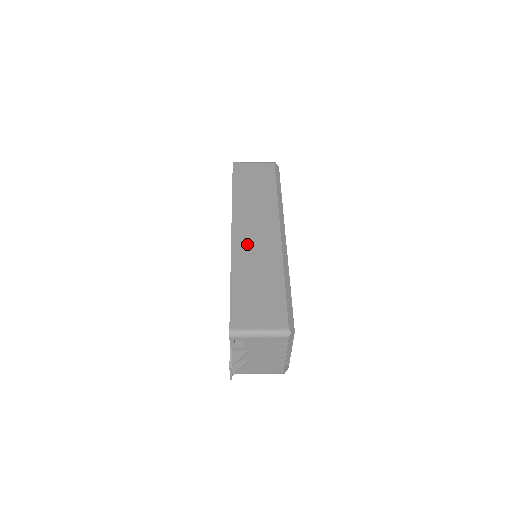
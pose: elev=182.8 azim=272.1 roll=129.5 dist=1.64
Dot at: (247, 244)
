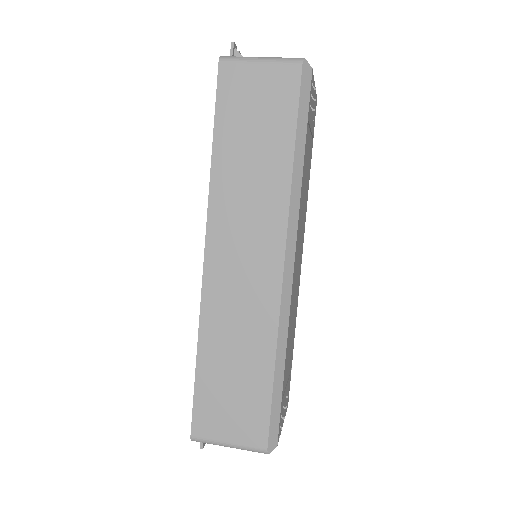
Dot at: (226, 288)
